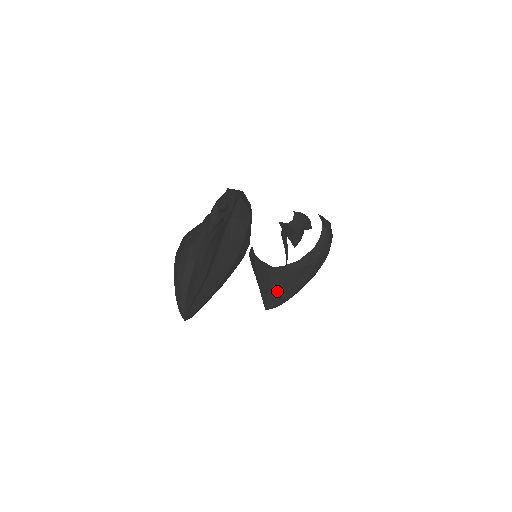
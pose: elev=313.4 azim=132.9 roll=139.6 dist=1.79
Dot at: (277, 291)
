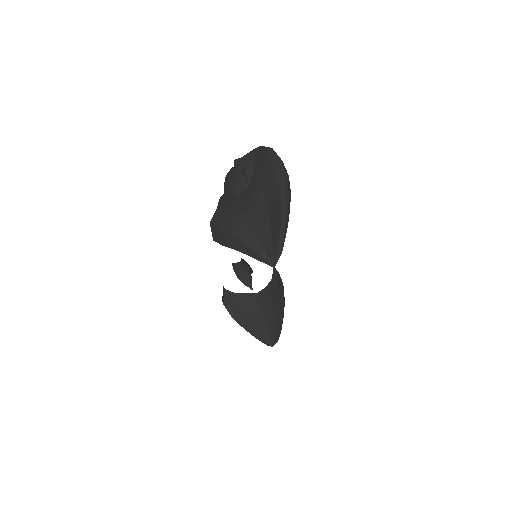
Dot at: (271, 319)
